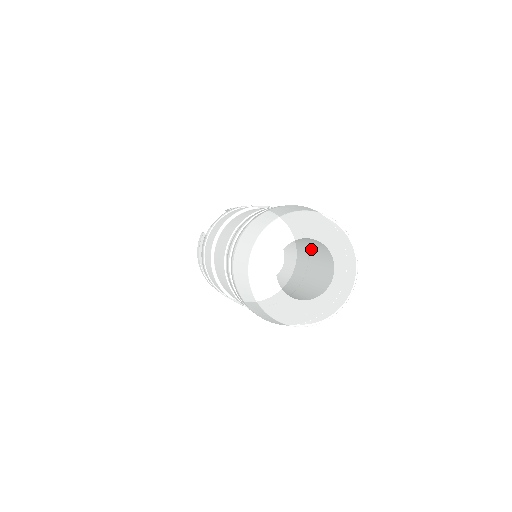
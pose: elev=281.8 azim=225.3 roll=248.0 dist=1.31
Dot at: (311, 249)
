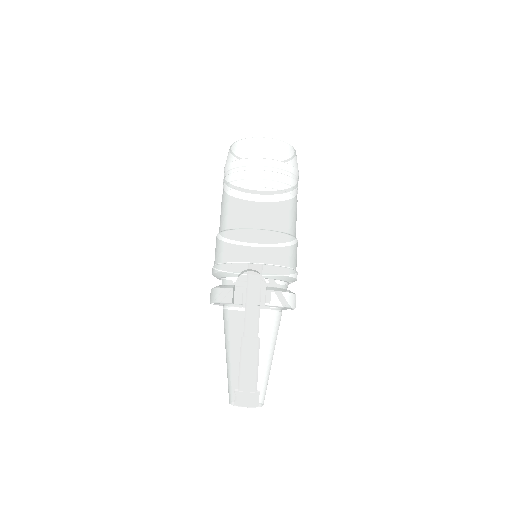
Dot at: occluded
